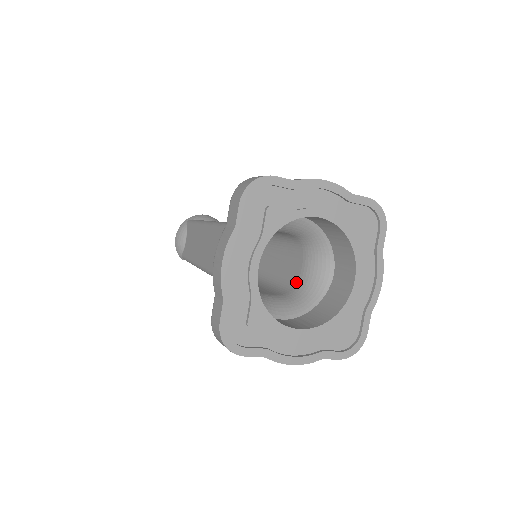
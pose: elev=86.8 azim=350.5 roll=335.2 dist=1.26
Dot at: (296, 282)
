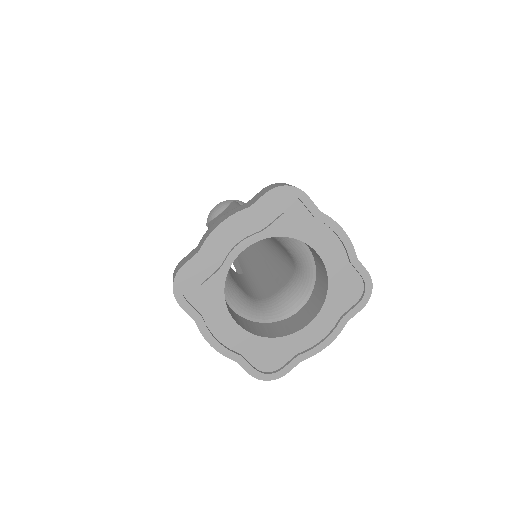
Dot at: (268, 296)
